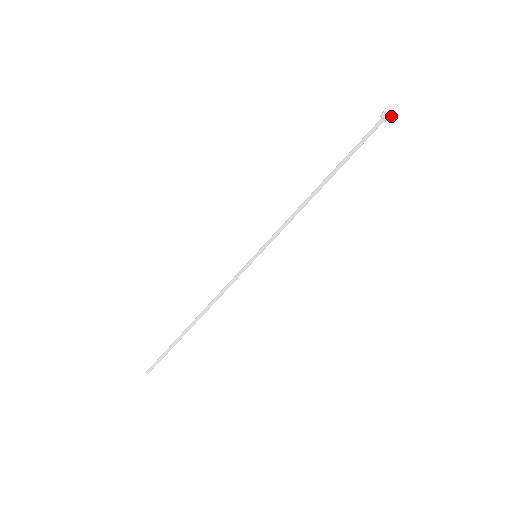
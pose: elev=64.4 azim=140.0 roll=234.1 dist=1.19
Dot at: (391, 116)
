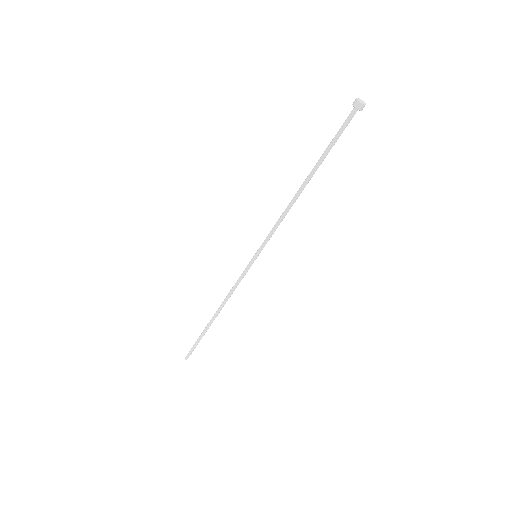
Dot at: (365, 104)
